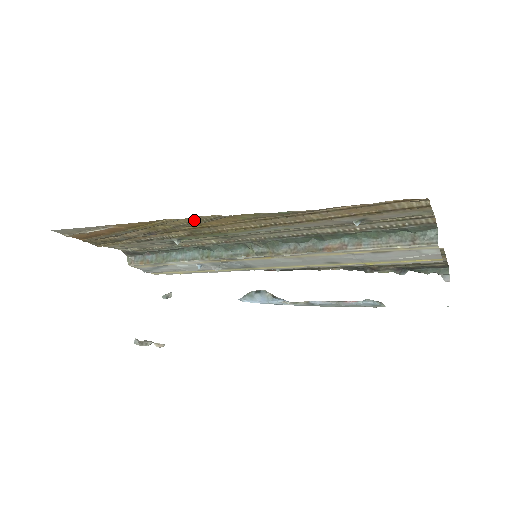
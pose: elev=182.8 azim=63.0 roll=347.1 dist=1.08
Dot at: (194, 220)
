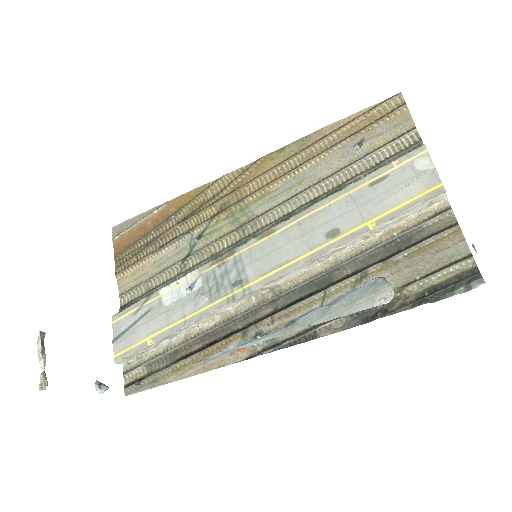
Dot at: (233, 179)
